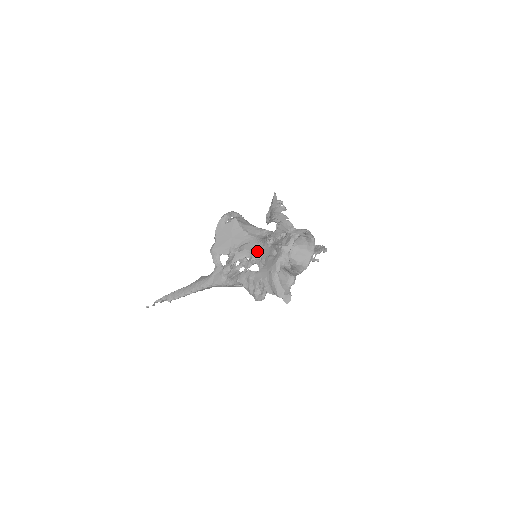
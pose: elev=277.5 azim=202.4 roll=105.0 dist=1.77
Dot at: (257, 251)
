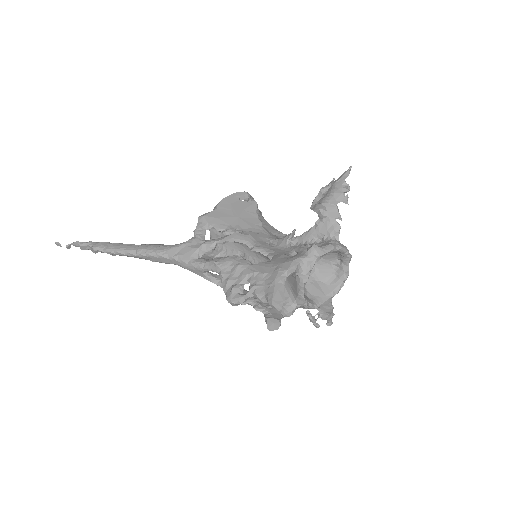
Dot at: (266, 245)
